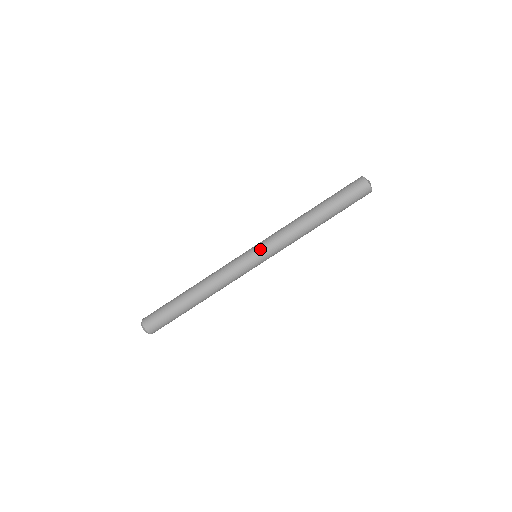
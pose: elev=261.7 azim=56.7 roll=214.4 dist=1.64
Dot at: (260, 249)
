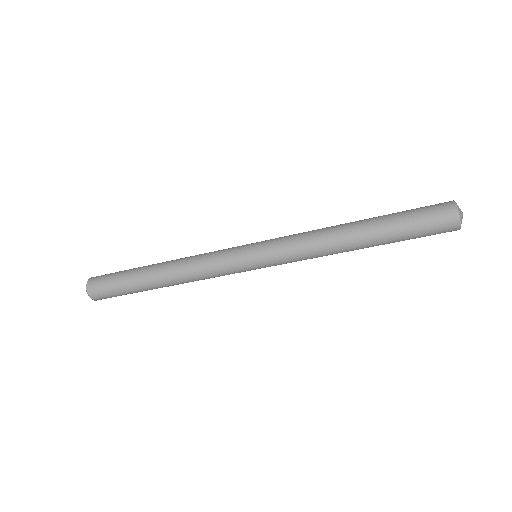
Dot at: (263, 253)
